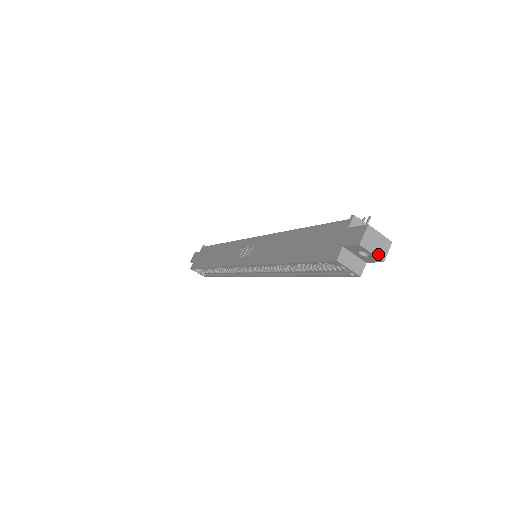
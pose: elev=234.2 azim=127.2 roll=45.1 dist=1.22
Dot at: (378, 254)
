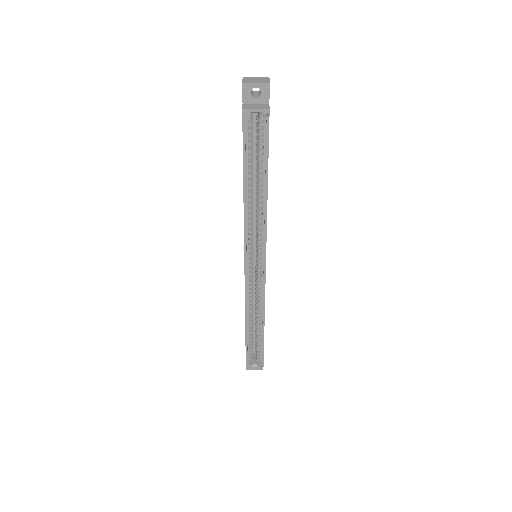
Dot at: (262, 82)
